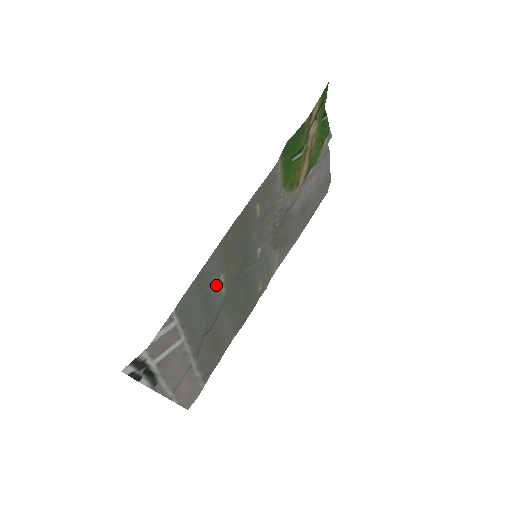
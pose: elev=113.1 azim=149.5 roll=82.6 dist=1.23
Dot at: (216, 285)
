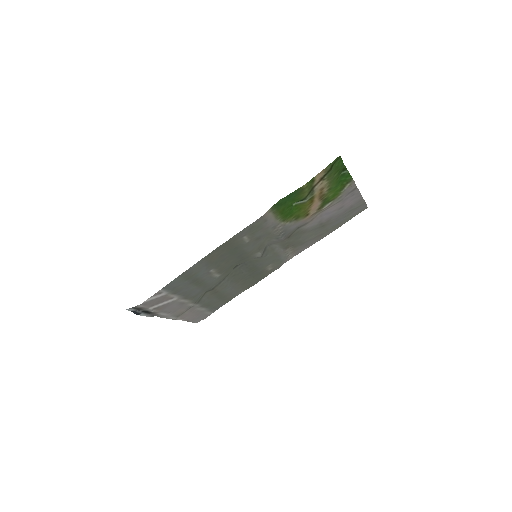
Dot at: (206, 275)
